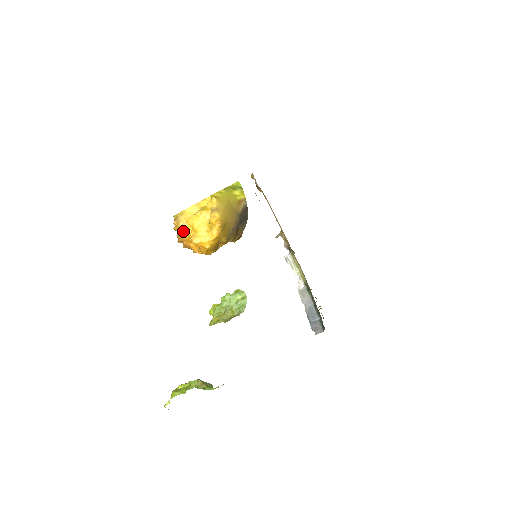
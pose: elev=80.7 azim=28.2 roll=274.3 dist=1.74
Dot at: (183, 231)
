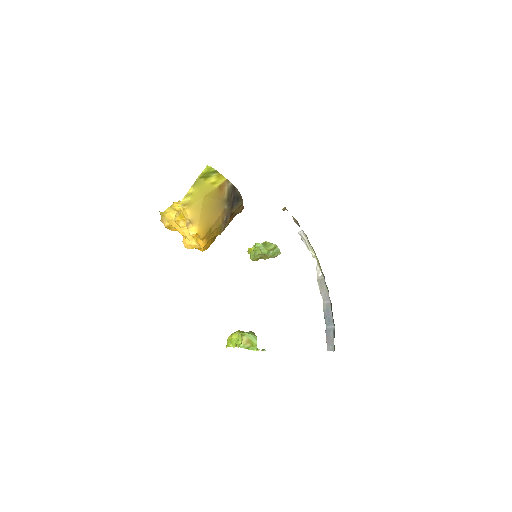
Dot at: (173, 230)
